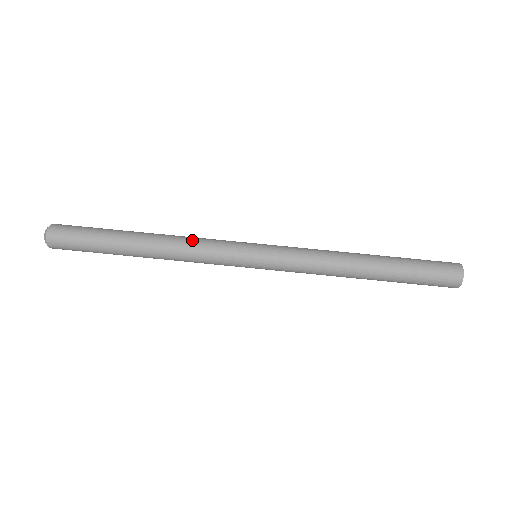
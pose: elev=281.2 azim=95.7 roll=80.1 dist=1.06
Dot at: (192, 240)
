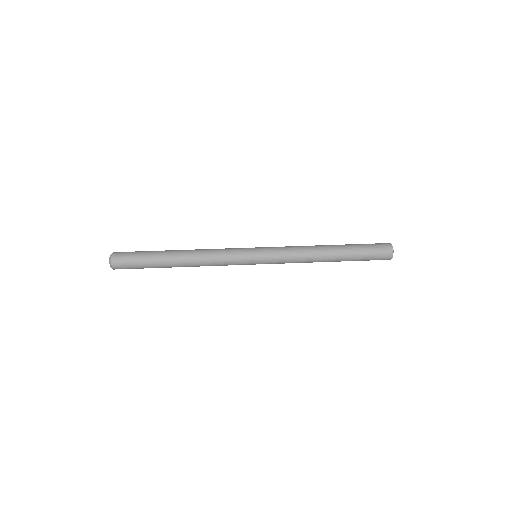
Dot at: occluded
